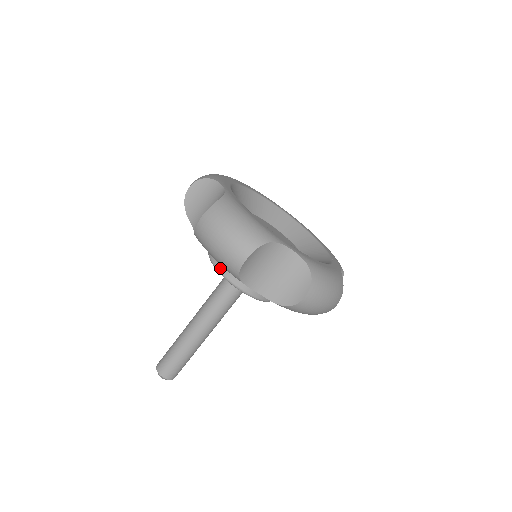
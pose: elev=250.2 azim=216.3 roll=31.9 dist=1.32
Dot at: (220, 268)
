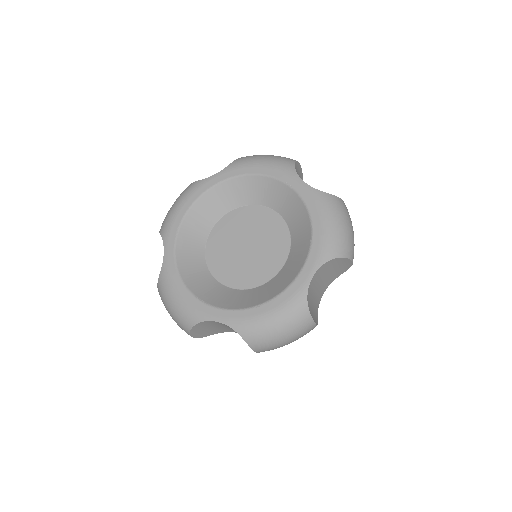
Dot at: occluded
